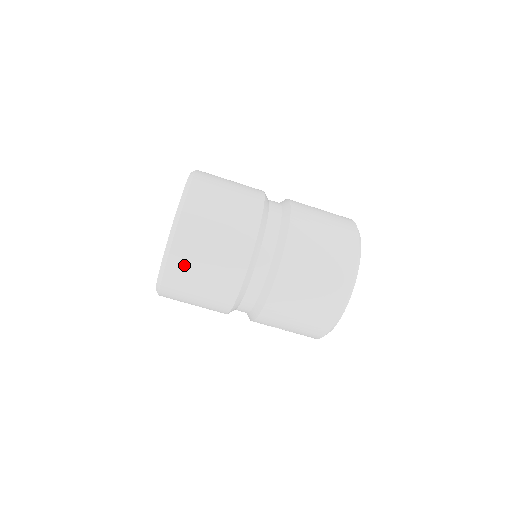
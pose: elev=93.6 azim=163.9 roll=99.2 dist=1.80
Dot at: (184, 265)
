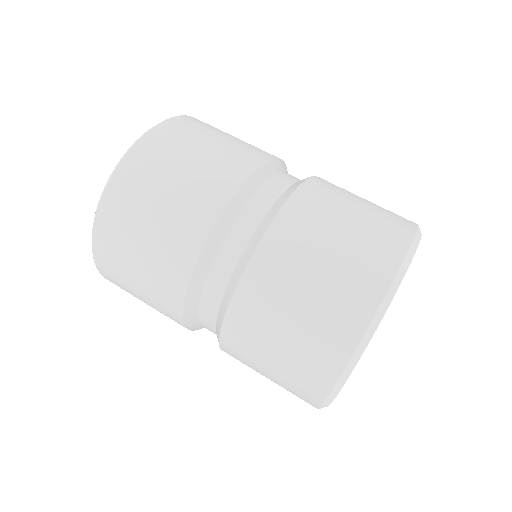
Dot at: occluded
